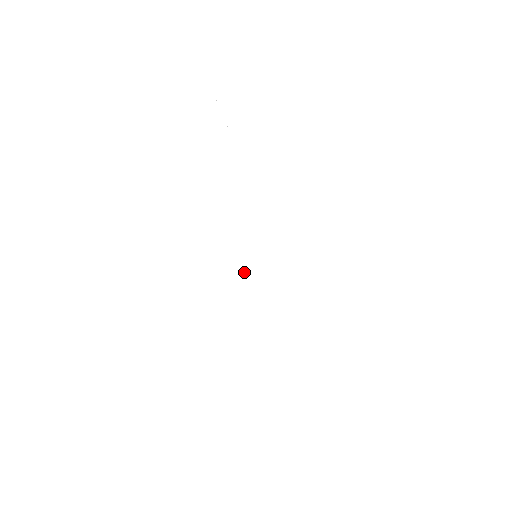
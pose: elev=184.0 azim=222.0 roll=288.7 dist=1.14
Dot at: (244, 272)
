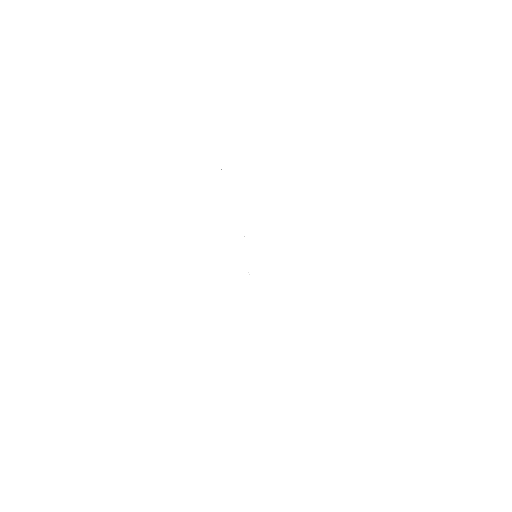
Dot at: (249, 274)
